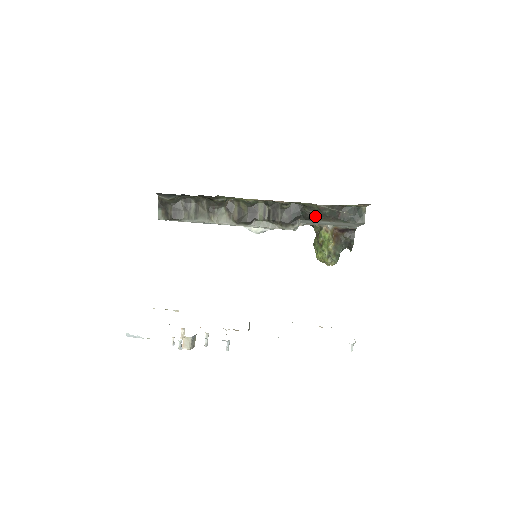
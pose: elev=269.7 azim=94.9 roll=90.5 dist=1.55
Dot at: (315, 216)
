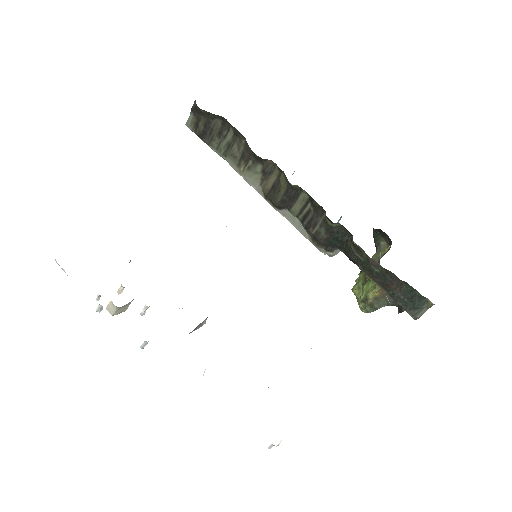
Dot at: (359, 262)
